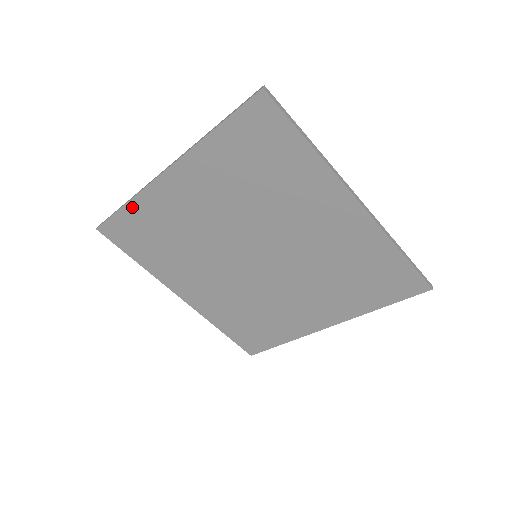
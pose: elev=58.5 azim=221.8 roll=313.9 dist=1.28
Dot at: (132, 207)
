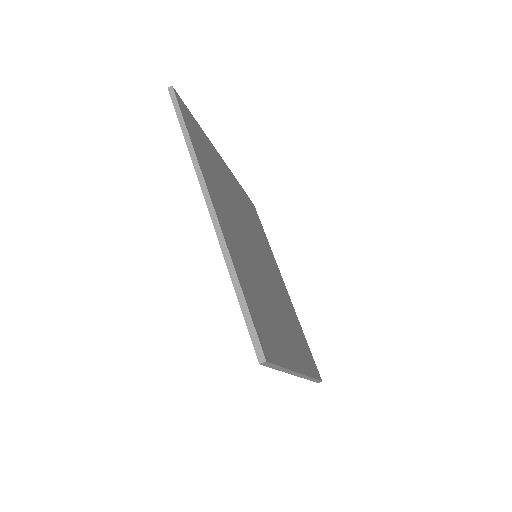
Dot at: occluded
